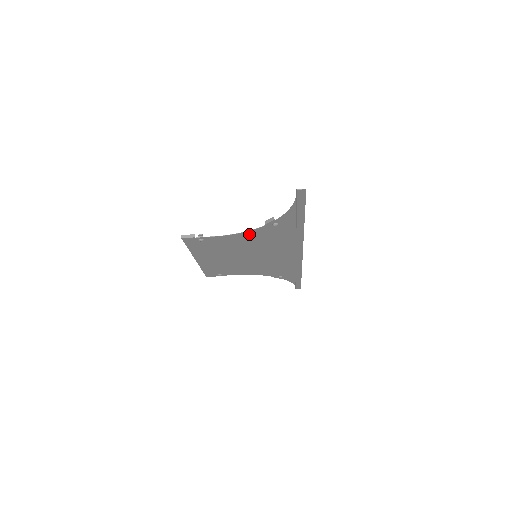
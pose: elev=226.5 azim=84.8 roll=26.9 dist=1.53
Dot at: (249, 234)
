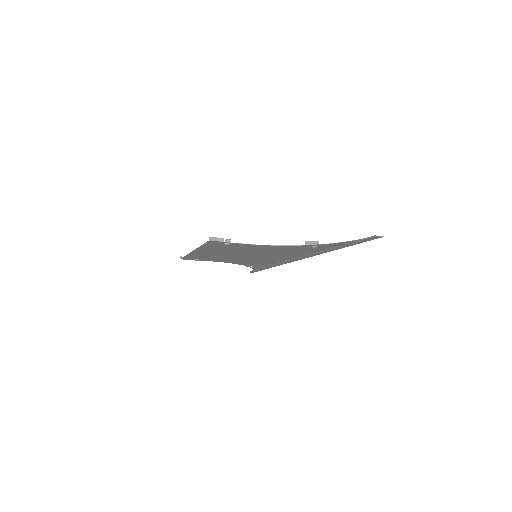
Dot at: (278, 247)
